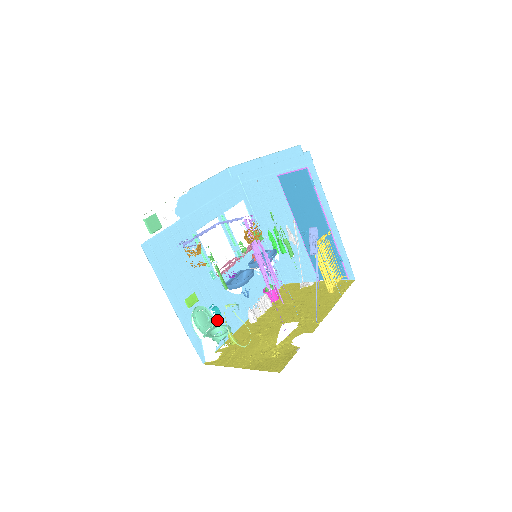
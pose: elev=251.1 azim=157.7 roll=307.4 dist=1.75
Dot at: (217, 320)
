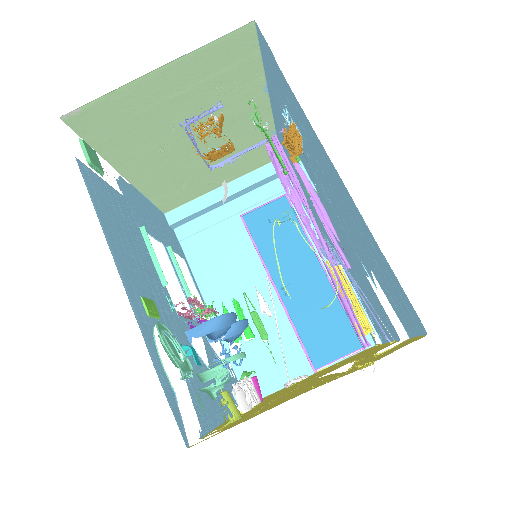
Dot at: (189, 379)
